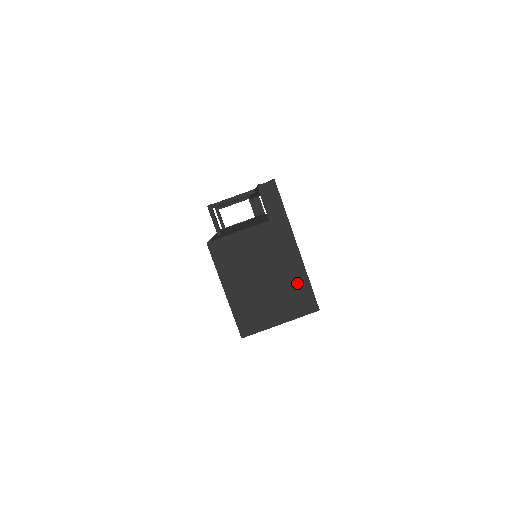
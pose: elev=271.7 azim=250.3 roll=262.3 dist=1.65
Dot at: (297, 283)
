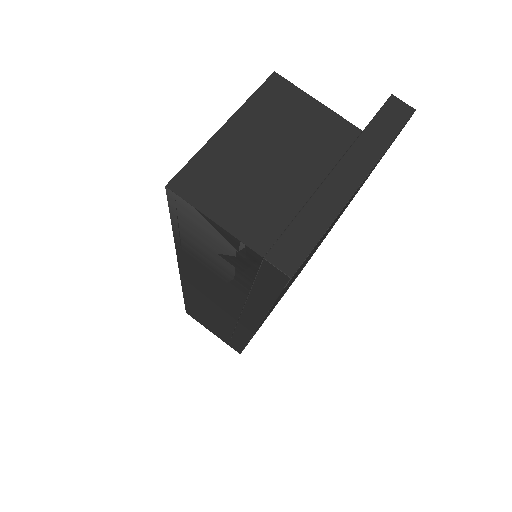
Dot at: (308, 217)
